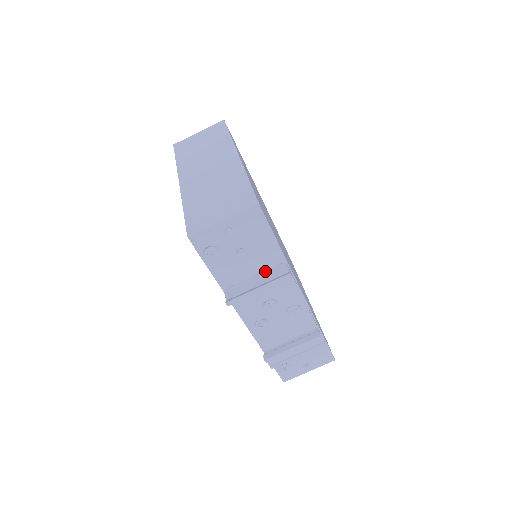
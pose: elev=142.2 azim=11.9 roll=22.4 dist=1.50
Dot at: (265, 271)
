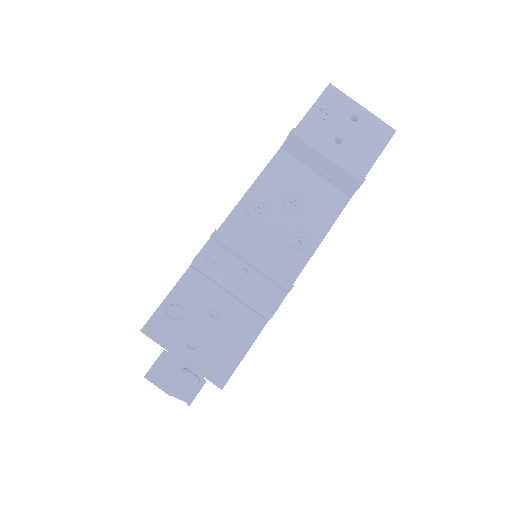
Dot at: occluded
